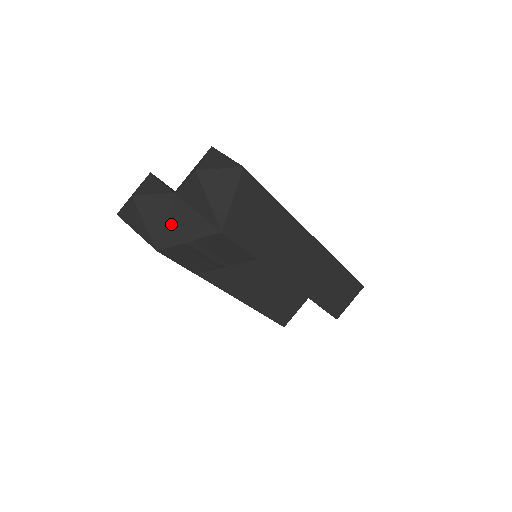
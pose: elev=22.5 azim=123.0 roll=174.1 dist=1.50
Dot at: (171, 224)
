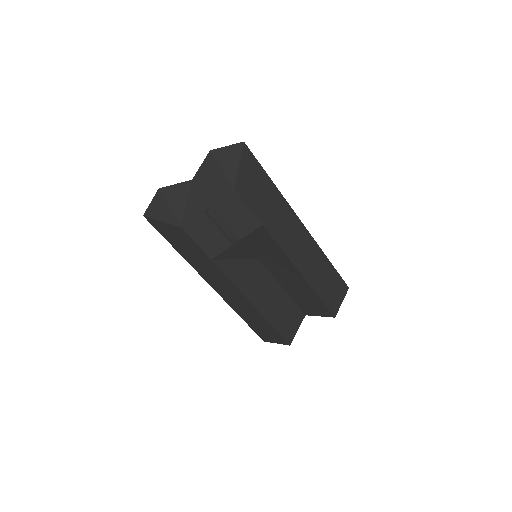
Dot at: (192, 202)
